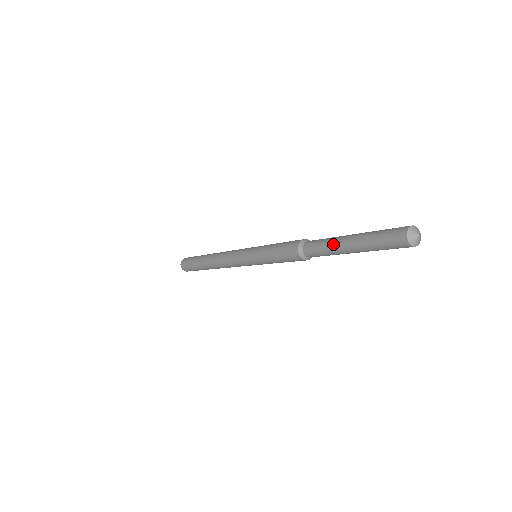
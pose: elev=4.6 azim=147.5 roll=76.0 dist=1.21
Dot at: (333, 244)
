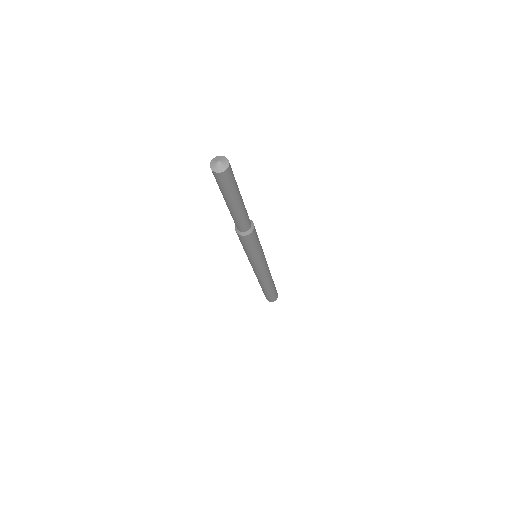
Dot at: (230, 213)
